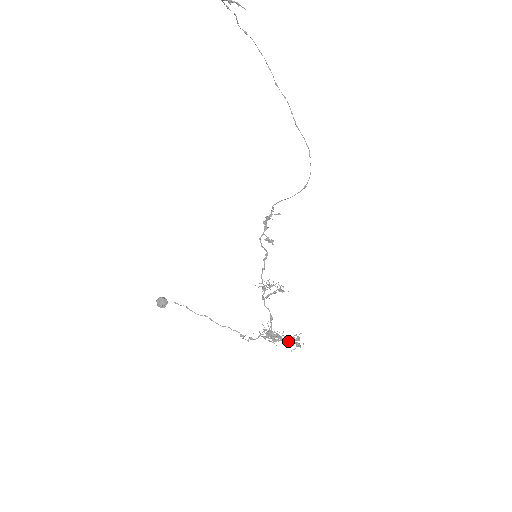
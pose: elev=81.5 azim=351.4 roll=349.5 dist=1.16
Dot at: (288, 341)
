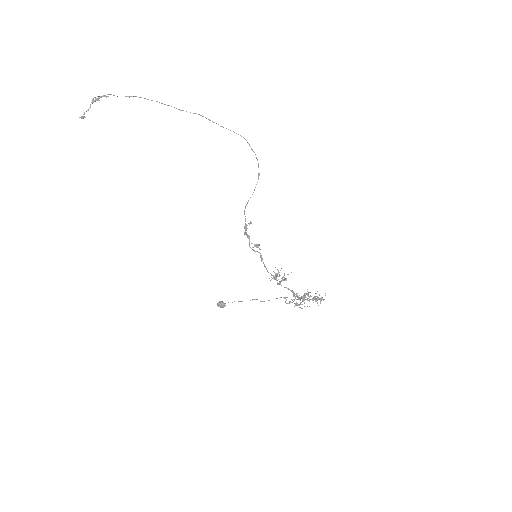
Dot at: (313, 300)
